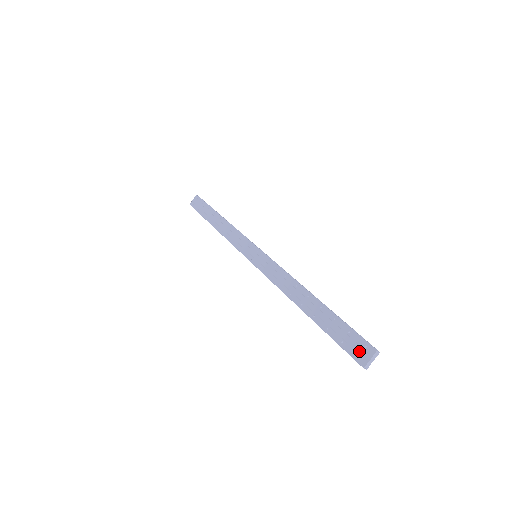
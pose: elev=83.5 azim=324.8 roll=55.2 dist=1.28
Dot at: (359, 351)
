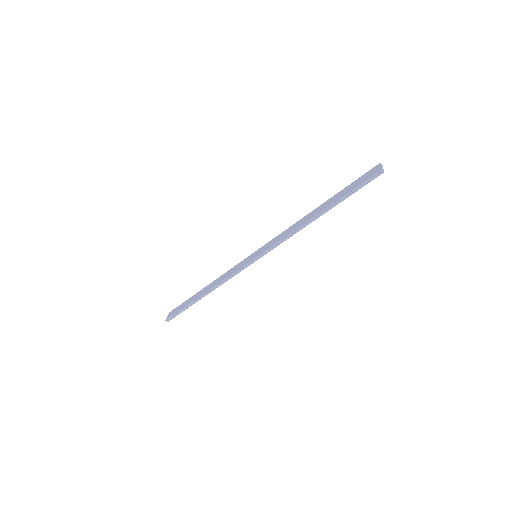
Dot at: (371, 173)
